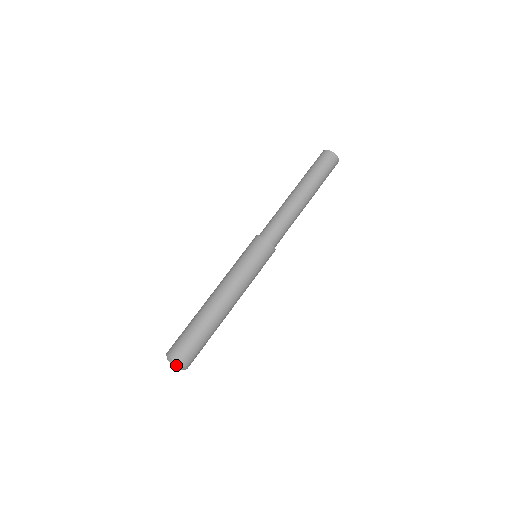
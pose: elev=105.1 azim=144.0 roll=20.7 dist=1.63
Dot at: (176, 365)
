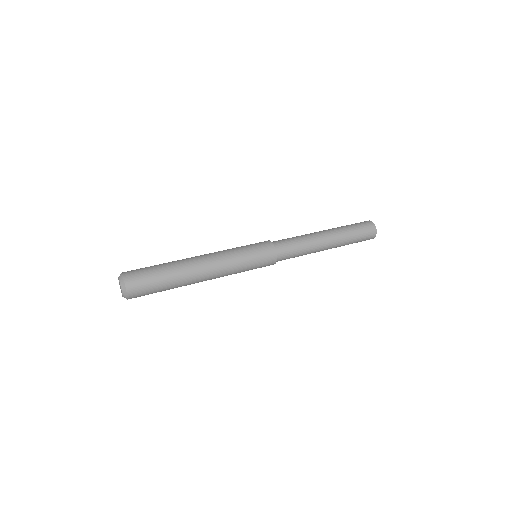
Dot at: (120, 276)
